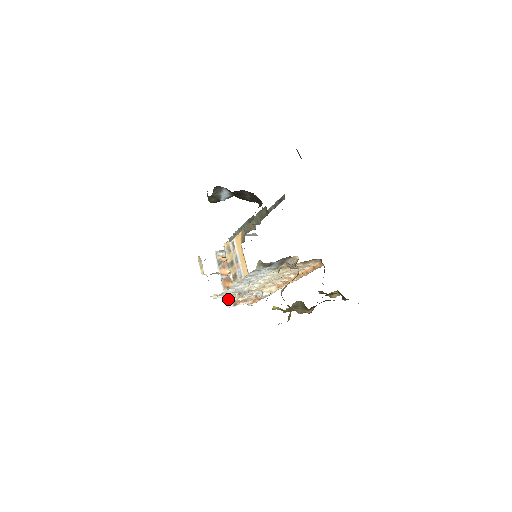
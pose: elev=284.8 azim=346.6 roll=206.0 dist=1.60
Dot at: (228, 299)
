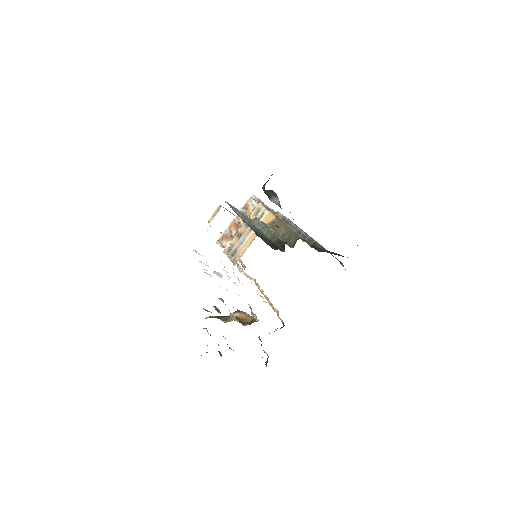
Dot at: (222, 239)
